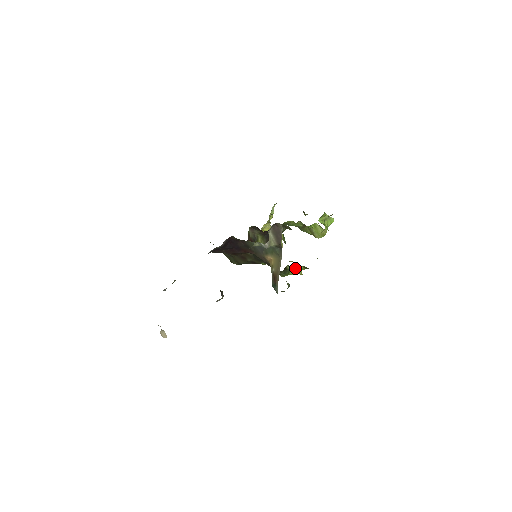
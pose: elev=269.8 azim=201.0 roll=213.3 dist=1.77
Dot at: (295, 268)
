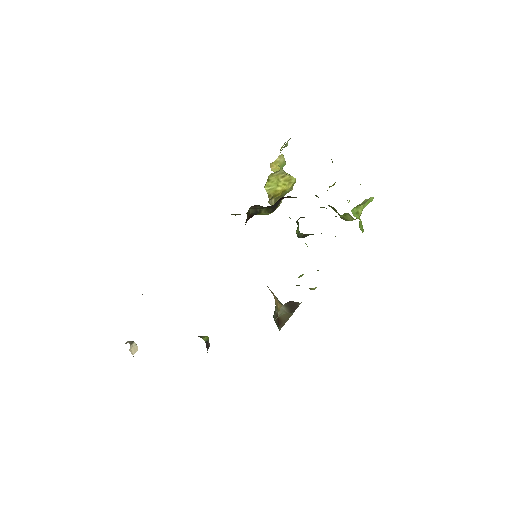
Dot at: occluded
